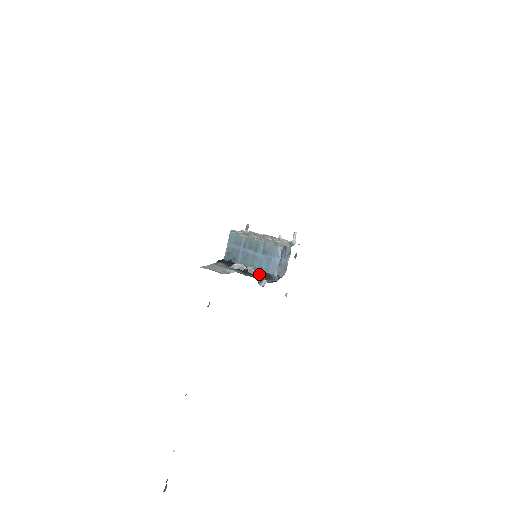
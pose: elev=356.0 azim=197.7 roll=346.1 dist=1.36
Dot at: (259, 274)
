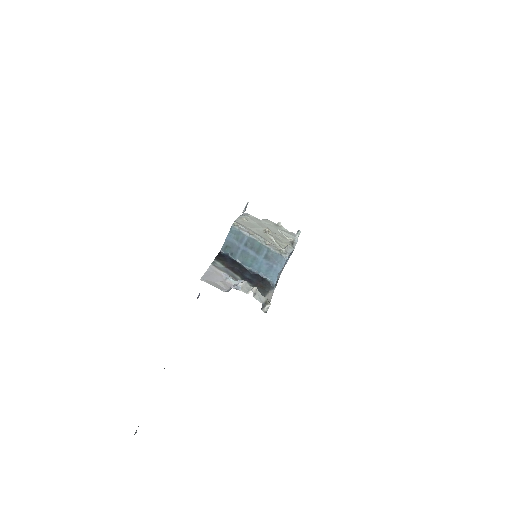
Dot at: (262, 296)
